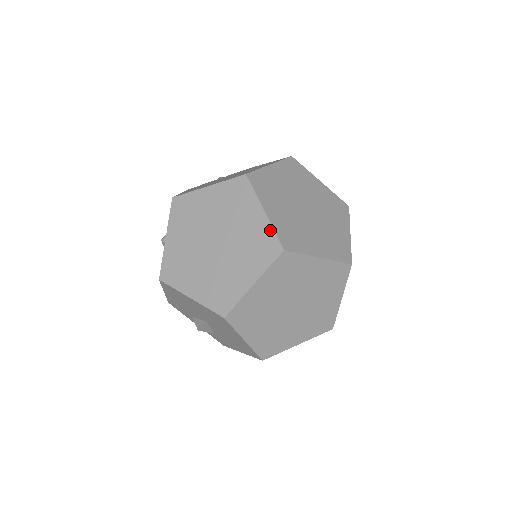
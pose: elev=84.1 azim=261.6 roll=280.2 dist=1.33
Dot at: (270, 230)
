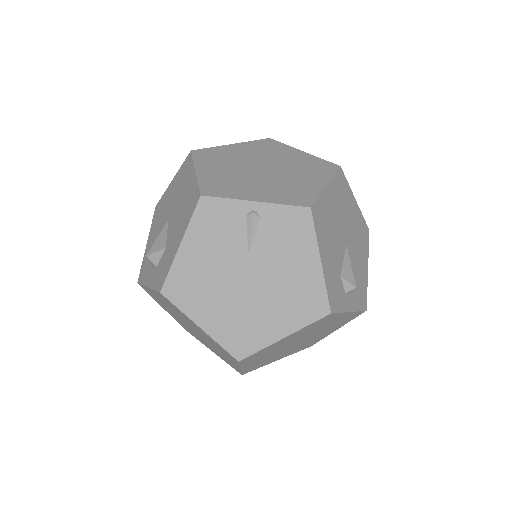
Dot at: (238, 370)
